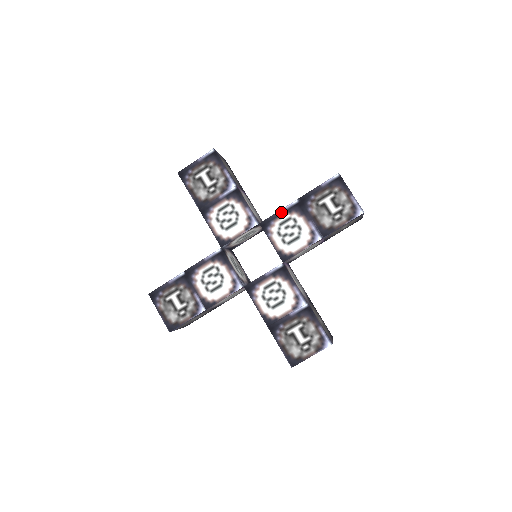
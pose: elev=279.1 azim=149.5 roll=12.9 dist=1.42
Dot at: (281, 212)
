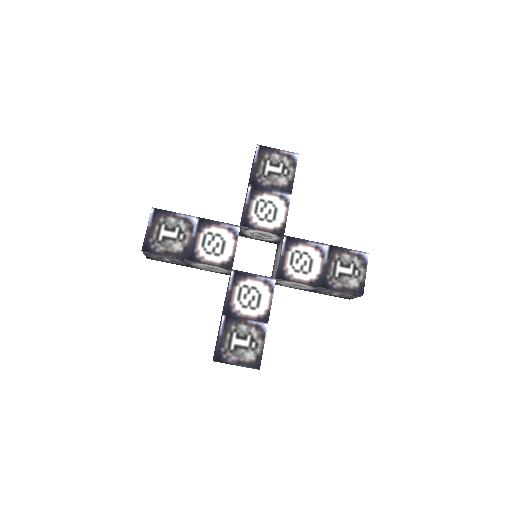
Dot at: (247, 204)
